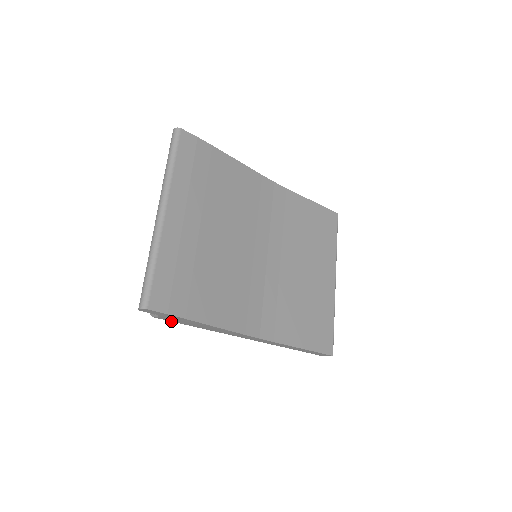
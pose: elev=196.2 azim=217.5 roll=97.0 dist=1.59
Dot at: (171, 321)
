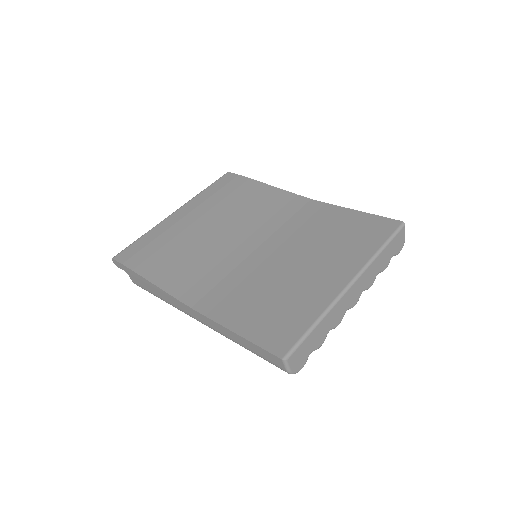
Dot at: (143, 288)
